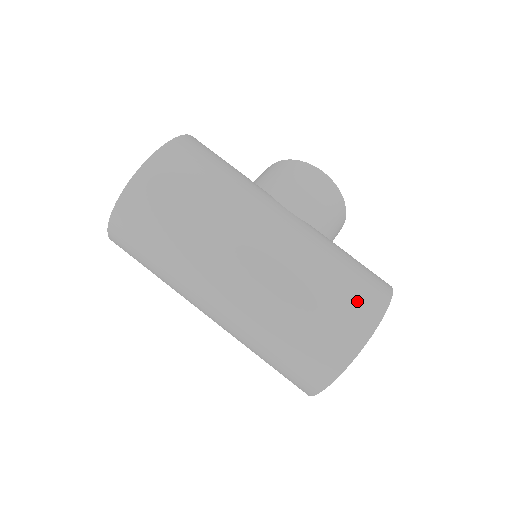
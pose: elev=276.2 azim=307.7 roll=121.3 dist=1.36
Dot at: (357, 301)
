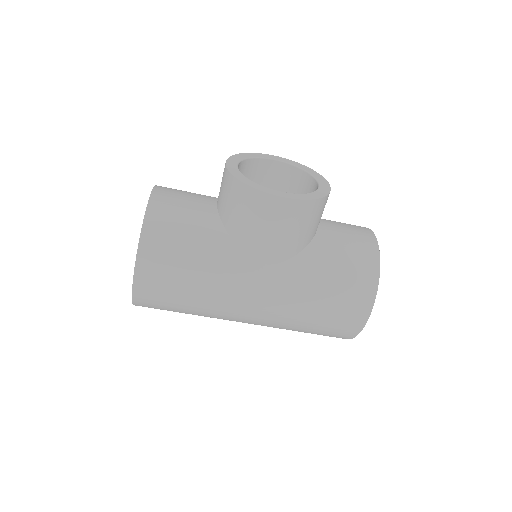
Dot at: (342, 322)
